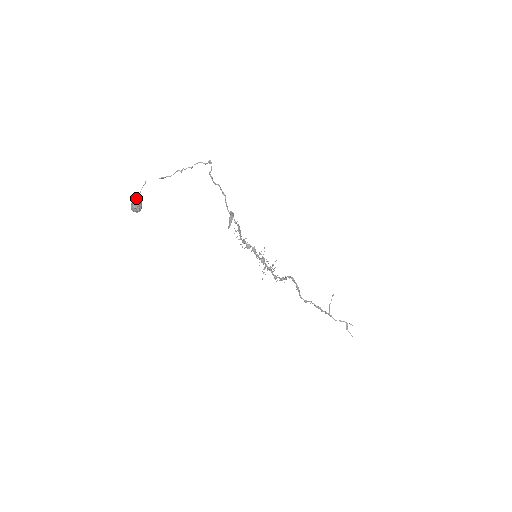
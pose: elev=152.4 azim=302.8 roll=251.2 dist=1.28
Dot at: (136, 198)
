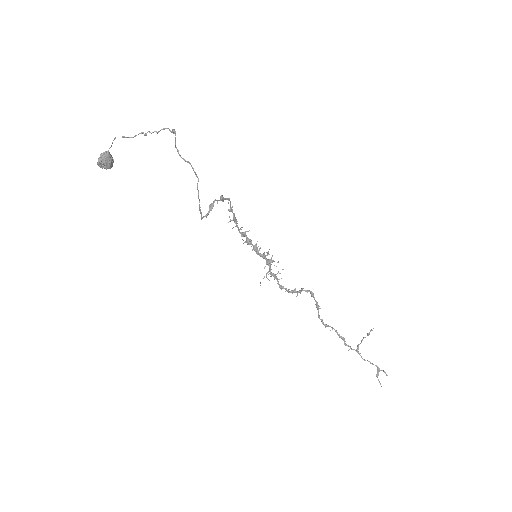
Dot at: (104, 152)
